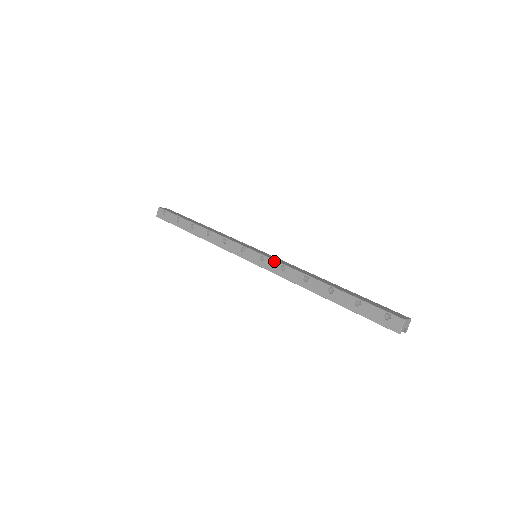
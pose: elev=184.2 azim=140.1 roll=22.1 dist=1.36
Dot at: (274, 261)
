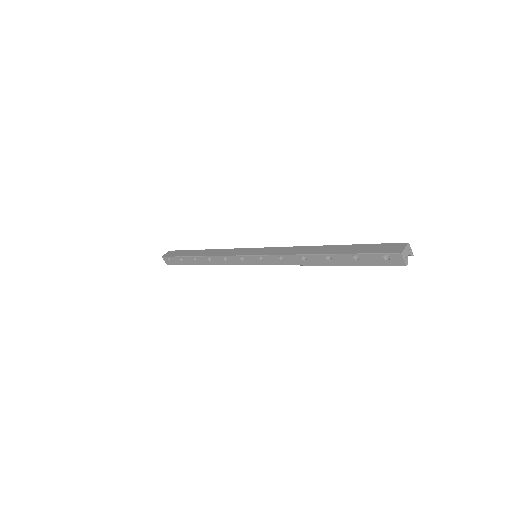
Dot at: (270, 256)
